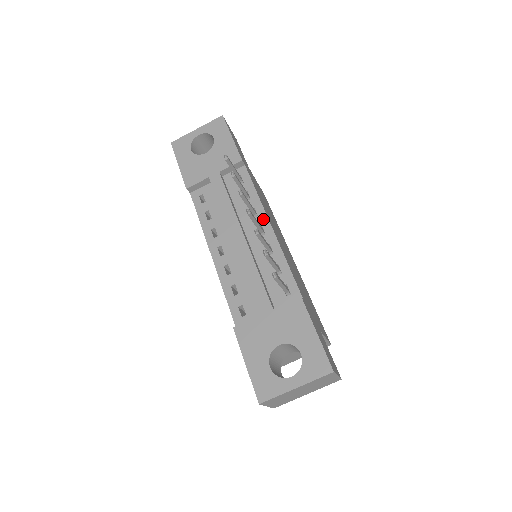
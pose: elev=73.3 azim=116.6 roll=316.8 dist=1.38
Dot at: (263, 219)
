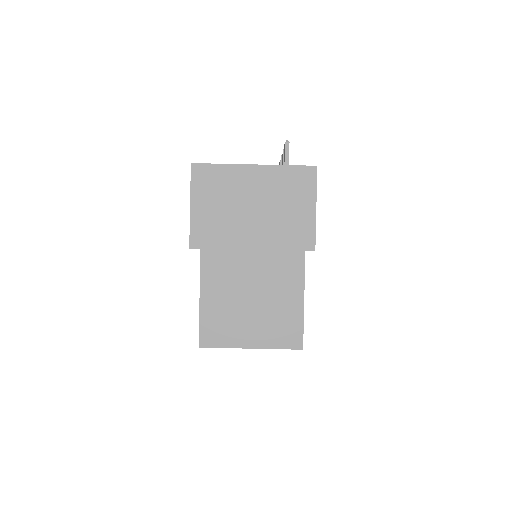
Dot at: occluded
